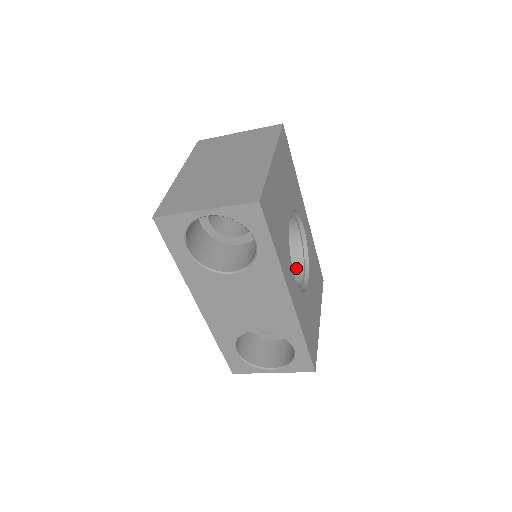
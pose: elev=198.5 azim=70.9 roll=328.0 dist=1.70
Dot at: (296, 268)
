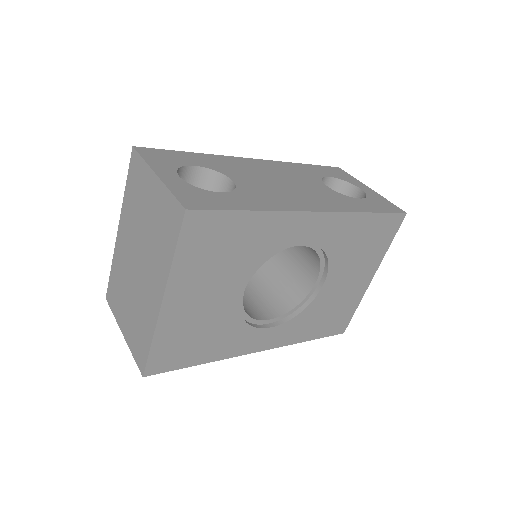
Dot at: (314, 262)
